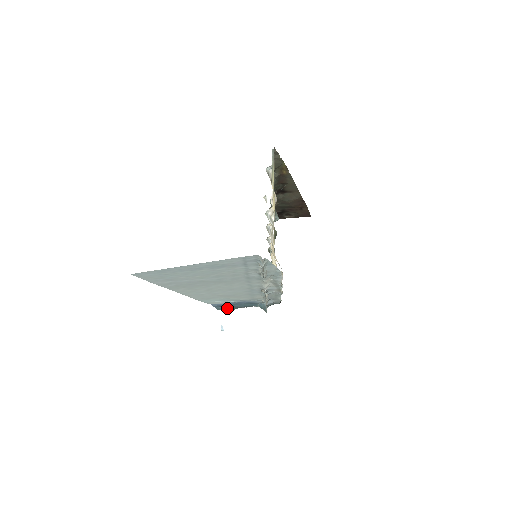
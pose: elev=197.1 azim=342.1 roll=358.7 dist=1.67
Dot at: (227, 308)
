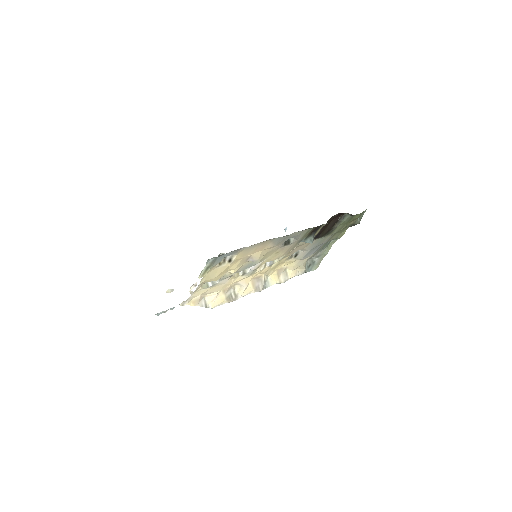
Dot at: occluded
